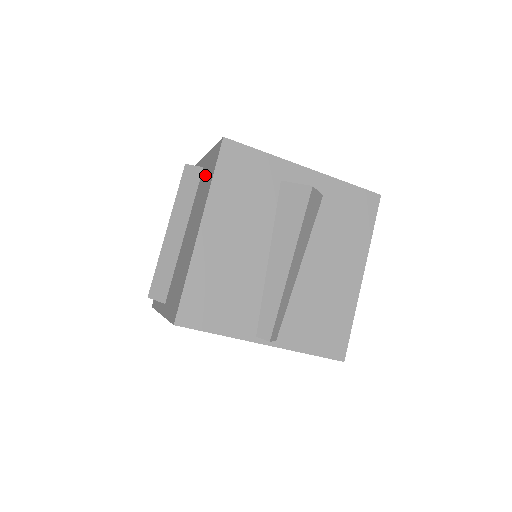
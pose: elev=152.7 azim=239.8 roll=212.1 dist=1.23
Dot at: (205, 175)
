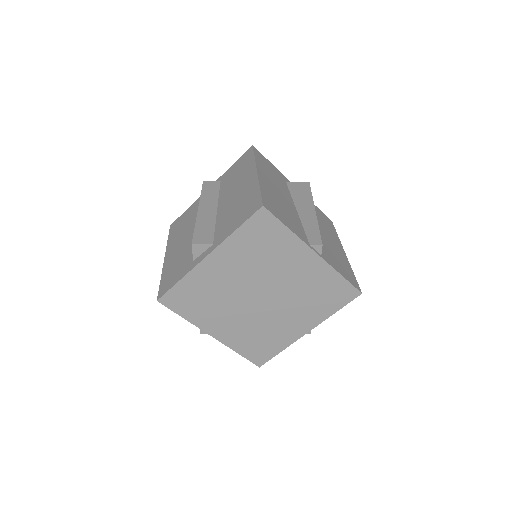
Dot at: (233, 173)
